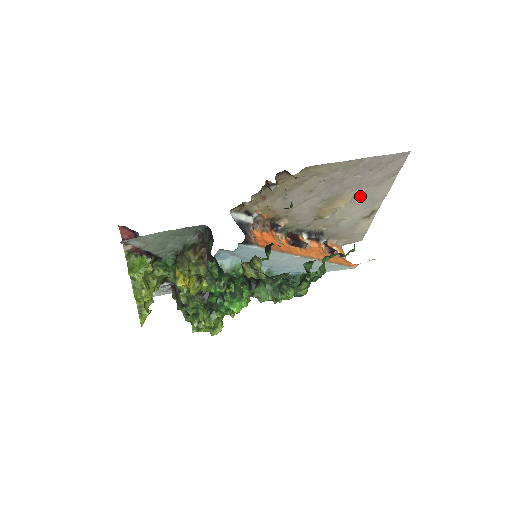
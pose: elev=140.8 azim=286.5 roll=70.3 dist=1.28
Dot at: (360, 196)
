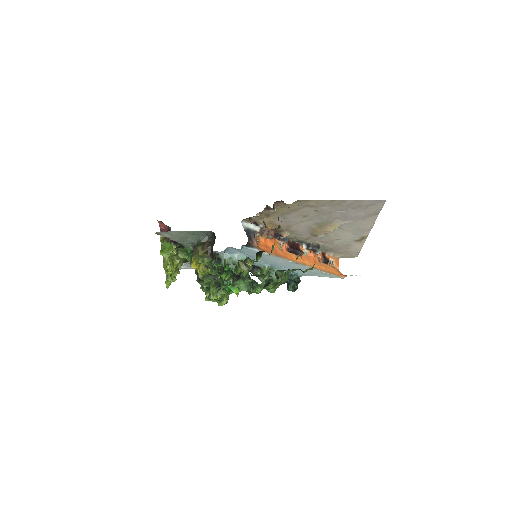
Dot at: (348, 225)
